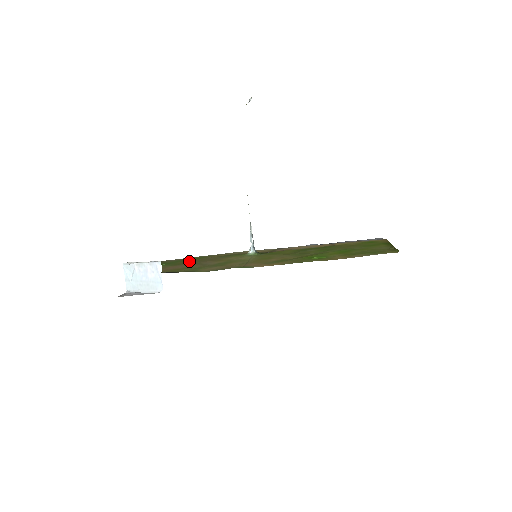
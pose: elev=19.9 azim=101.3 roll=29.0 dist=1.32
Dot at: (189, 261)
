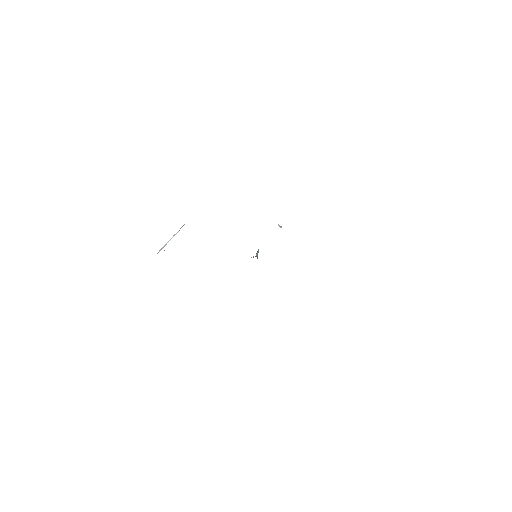
Dot at: occluded
